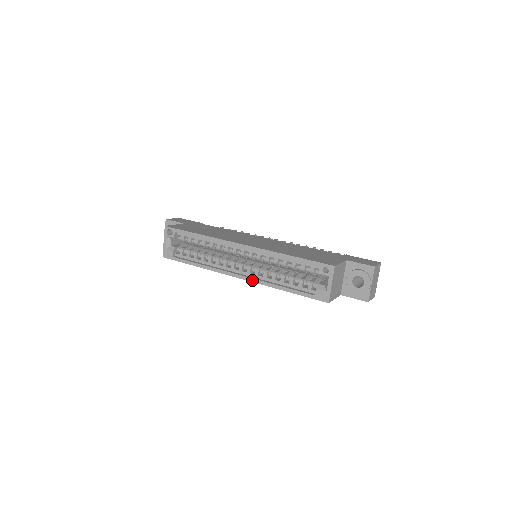
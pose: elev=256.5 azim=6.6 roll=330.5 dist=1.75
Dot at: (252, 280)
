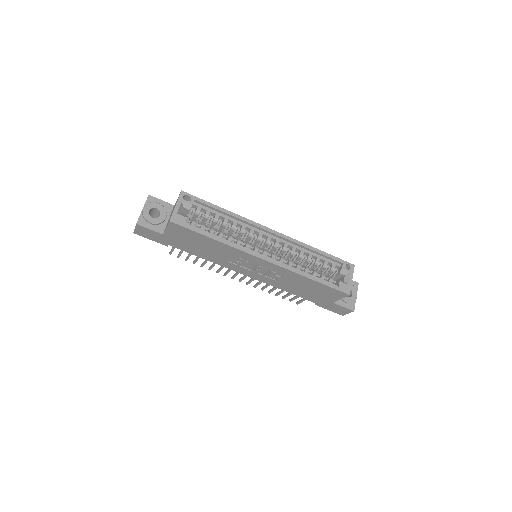
Dot at: (281, 265)
